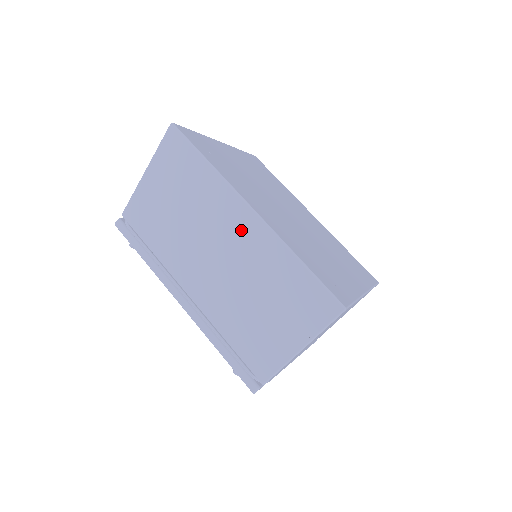
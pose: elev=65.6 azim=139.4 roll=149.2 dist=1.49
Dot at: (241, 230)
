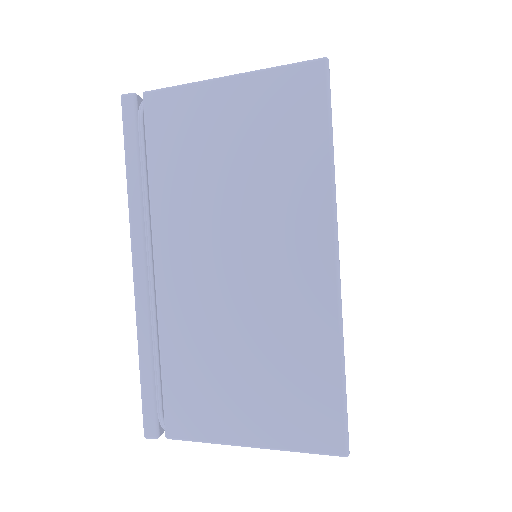
Dot at: occluded
